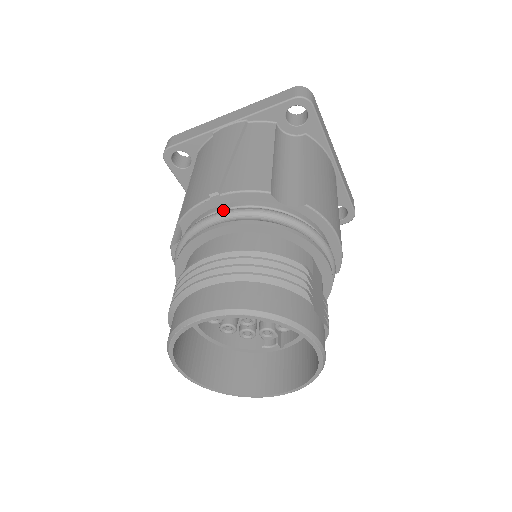
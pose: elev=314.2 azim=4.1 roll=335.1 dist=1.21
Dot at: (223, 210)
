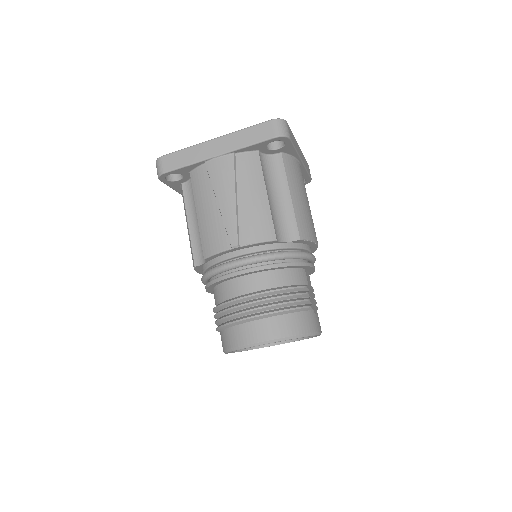
Dot at: (243, 255)
